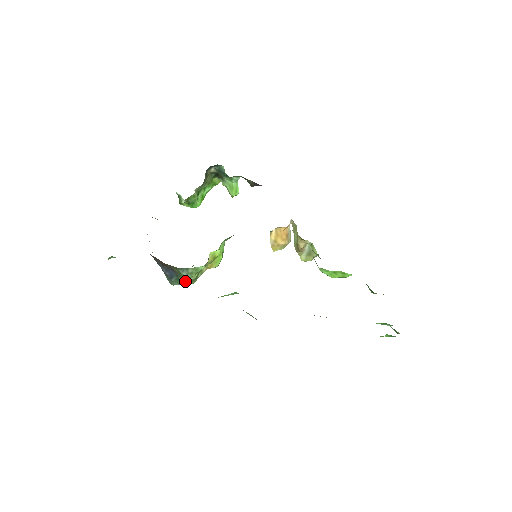
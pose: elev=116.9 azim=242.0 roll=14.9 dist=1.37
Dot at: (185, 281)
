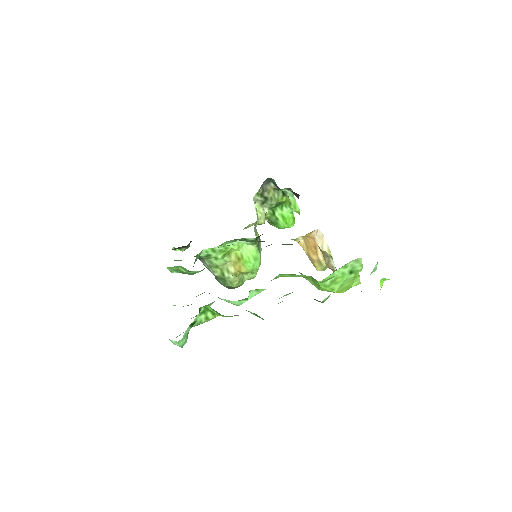
Dot at: (221, 280)
